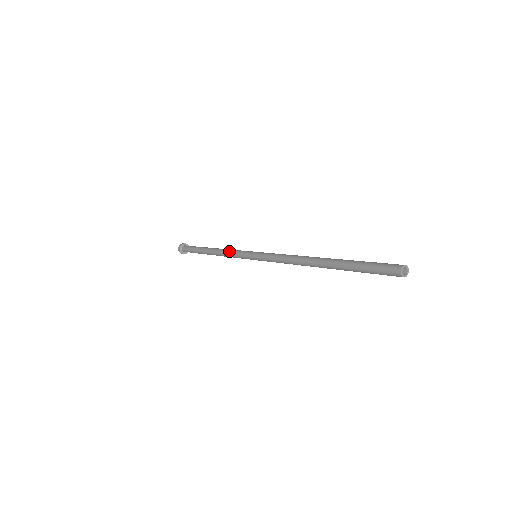
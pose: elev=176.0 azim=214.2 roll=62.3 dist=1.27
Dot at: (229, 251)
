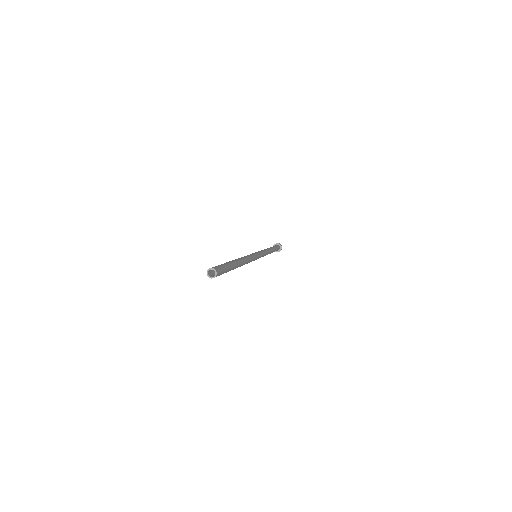
Dot at: occluded
